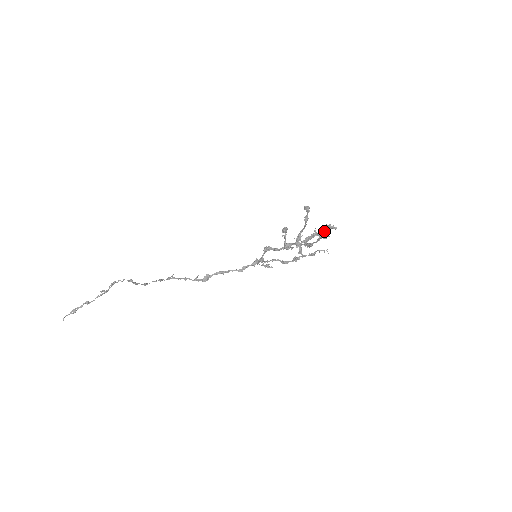
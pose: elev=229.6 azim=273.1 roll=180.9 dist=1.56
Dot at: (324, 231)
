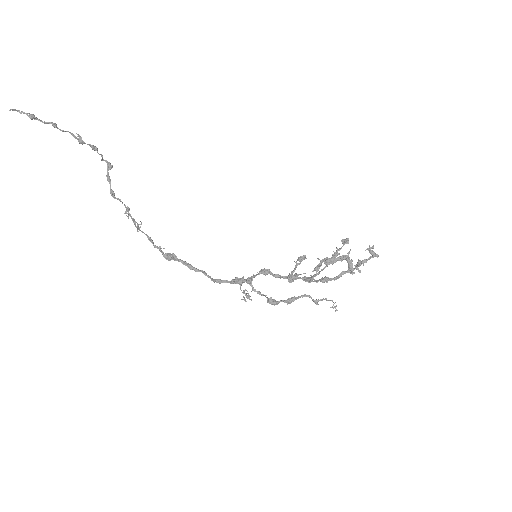
Dot at: occluded
